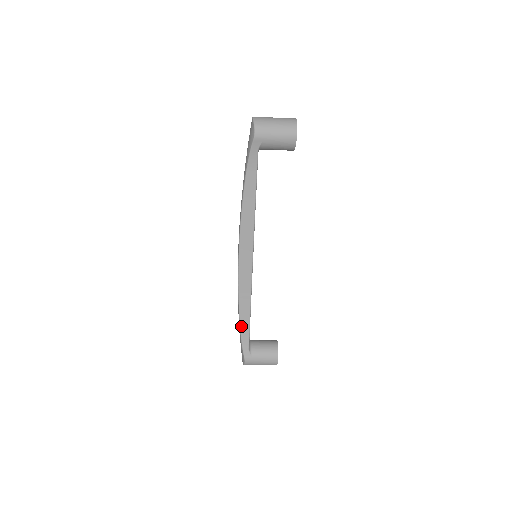
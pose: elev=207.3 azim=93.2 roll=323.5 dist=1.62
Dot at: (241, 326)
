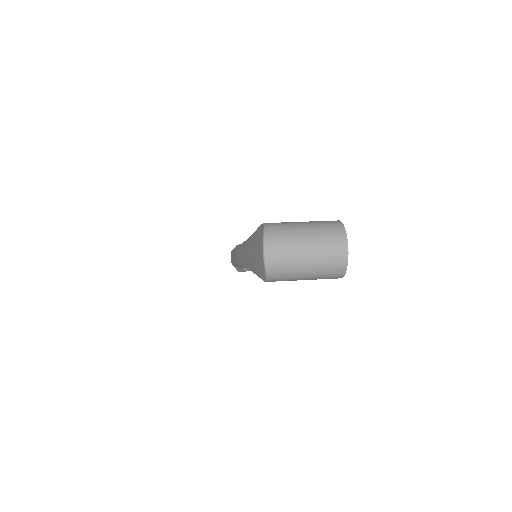
Dot at: (235, 266)
